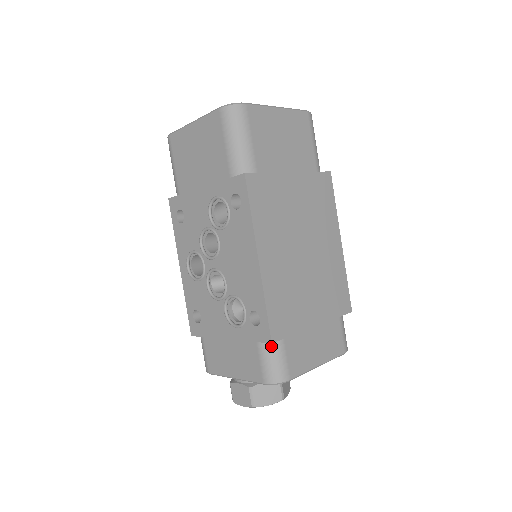
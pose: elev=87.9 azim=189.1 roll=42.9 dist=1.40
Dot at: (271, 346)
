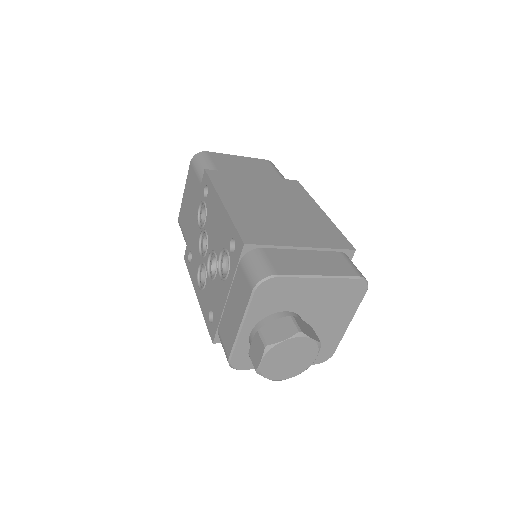
Dot at: (250, 255)
